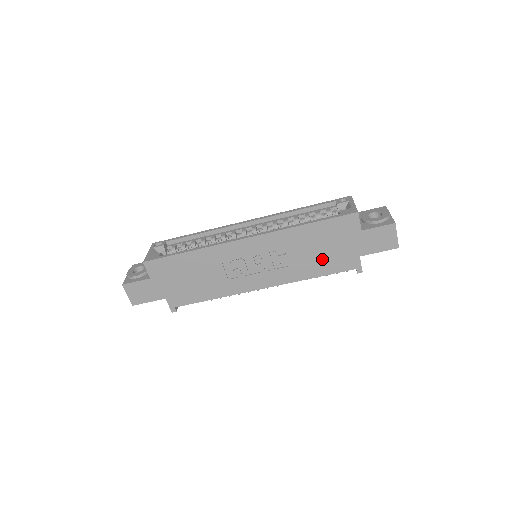
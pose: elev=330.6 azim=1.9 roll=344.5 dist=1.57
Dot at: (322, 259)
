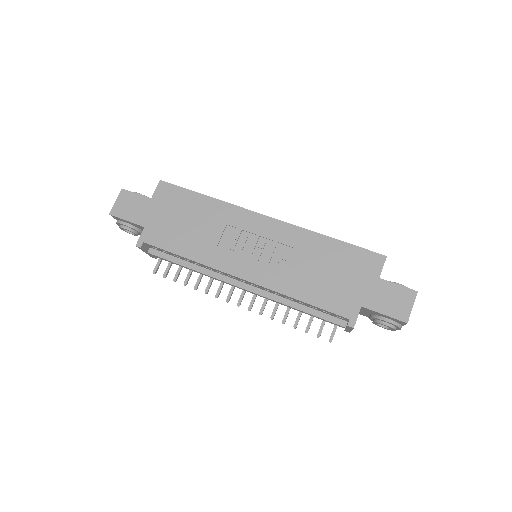
Dot at: (322, 284)
